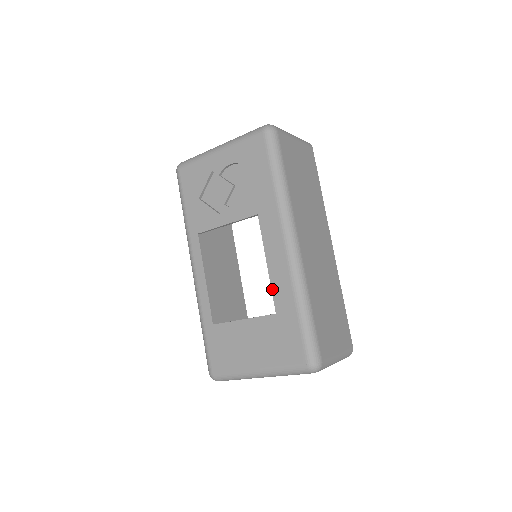
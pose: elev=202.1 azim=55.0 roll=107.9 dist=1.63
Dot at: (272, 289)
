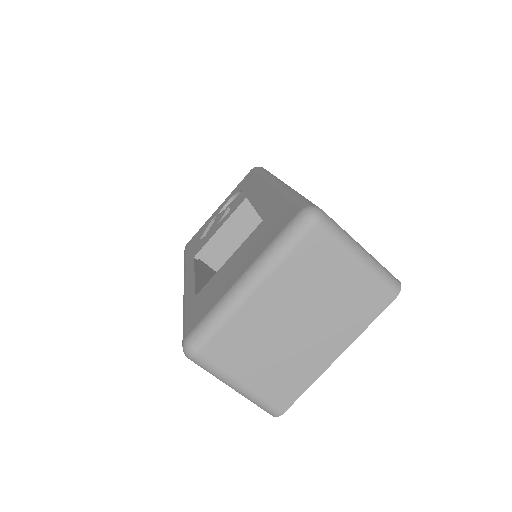
Dot at: (259, 213)
